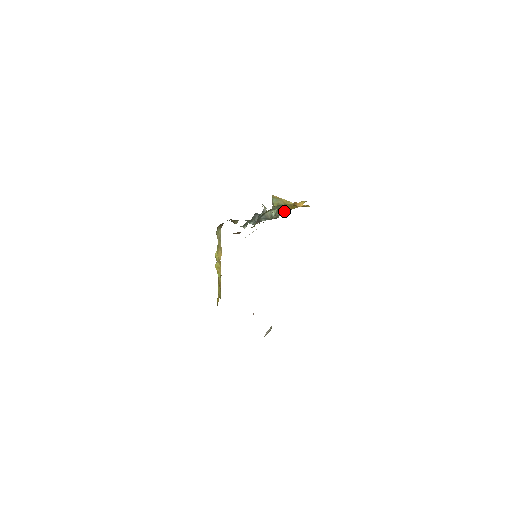
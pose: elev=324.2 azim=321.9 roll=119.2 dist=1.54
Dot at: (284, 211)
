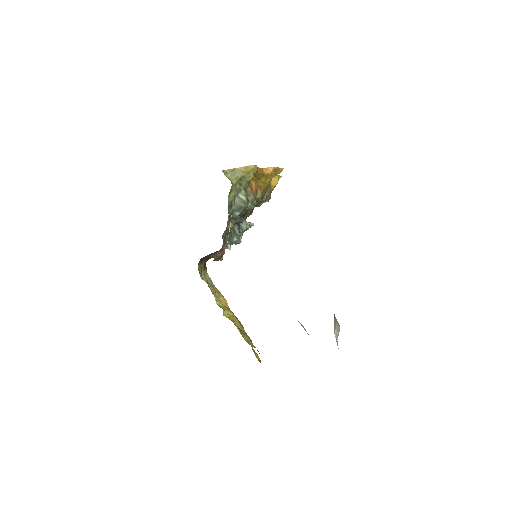
Dot at: (258, 194)
